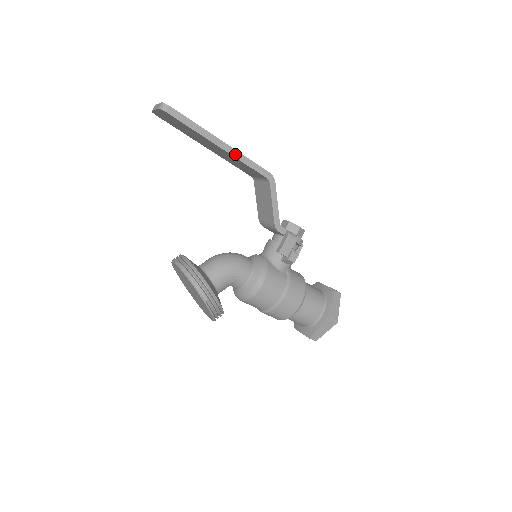
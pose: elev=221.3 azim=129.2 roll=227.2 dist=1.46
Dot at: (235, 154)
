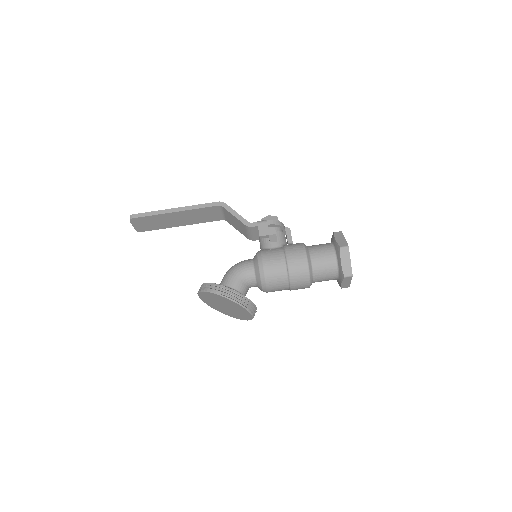
Dot at: (188, 209)
